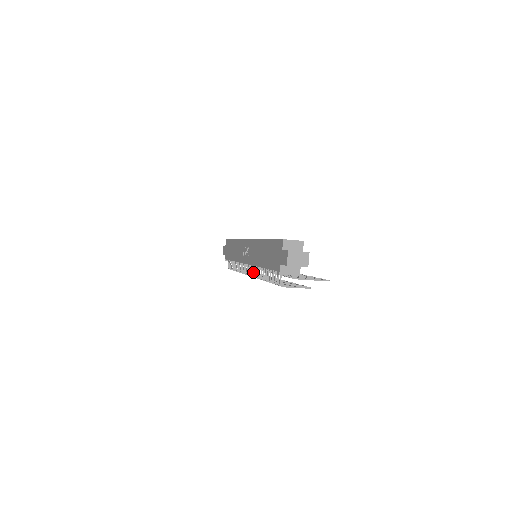
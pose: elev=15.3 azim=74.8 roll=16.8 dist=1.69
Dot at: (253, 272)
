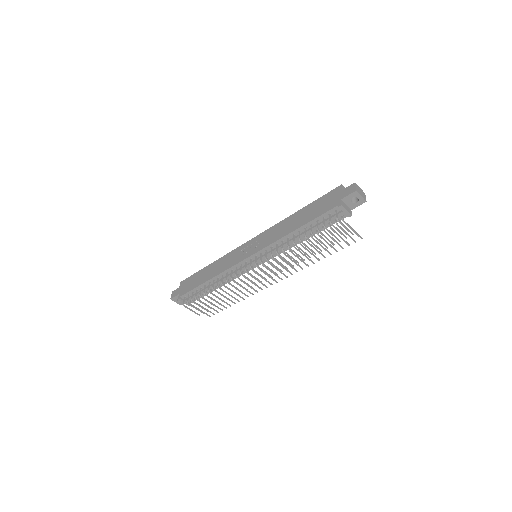
Dot at: (266, 254)
